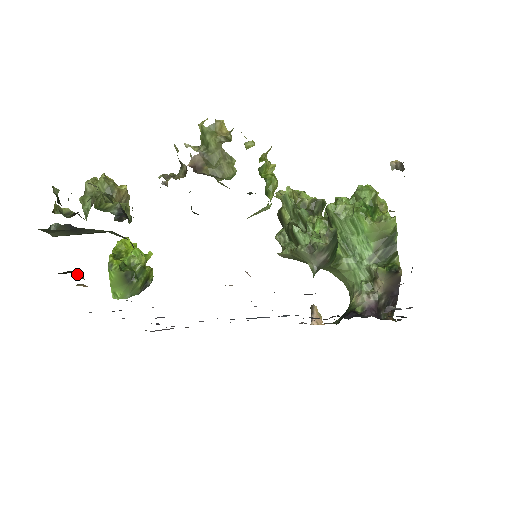
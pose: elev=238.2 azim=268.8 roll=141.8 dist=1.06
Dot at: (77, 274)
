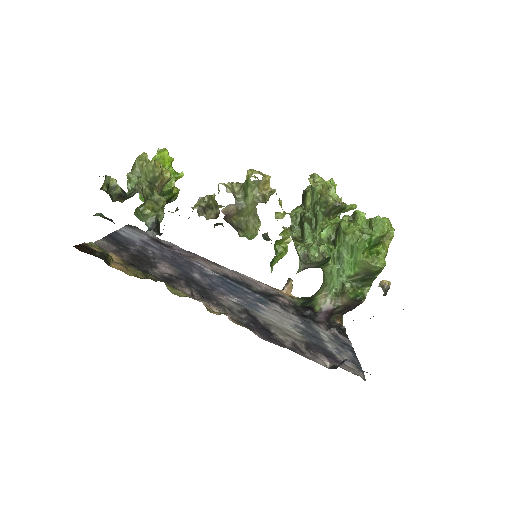
Dot at: (108, 259)
